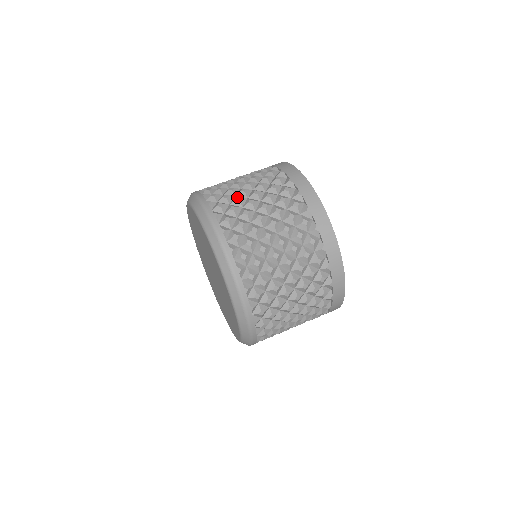
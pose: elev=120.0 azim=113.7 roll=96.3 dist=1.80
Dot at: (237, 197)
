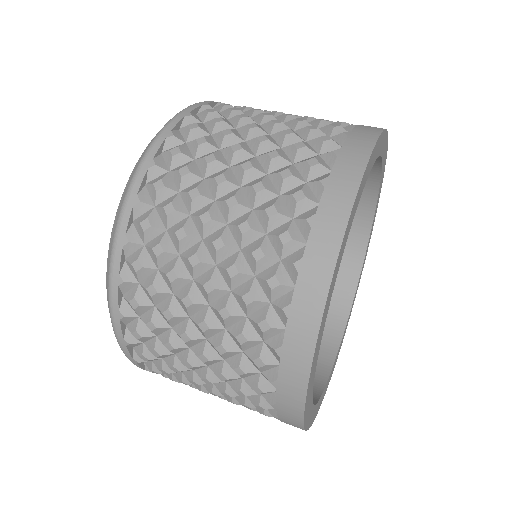
Dot at: occluded
